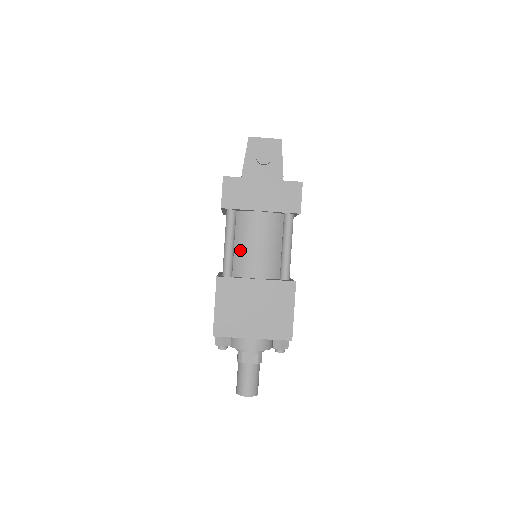
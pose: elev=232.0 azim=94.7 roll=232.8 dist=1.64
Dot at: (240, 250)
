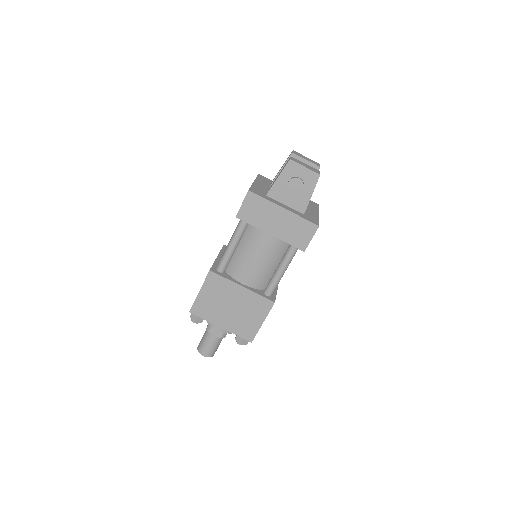
Dot at: (240, 255)
